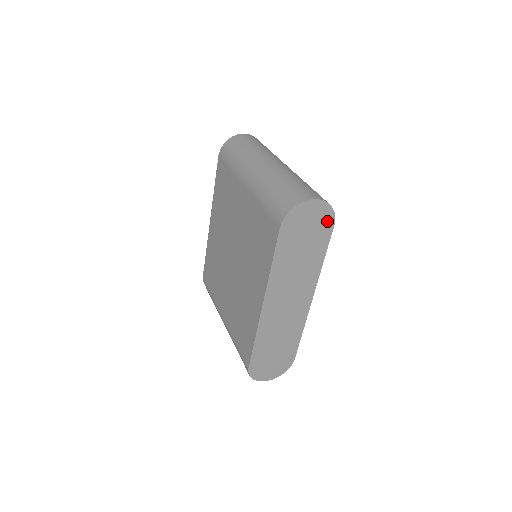
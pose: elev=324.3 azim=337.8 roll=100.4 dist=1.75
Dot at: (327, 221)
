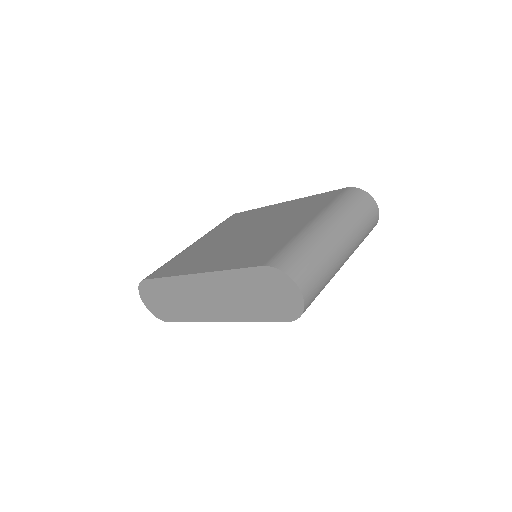
Dot at: (289, 313)
